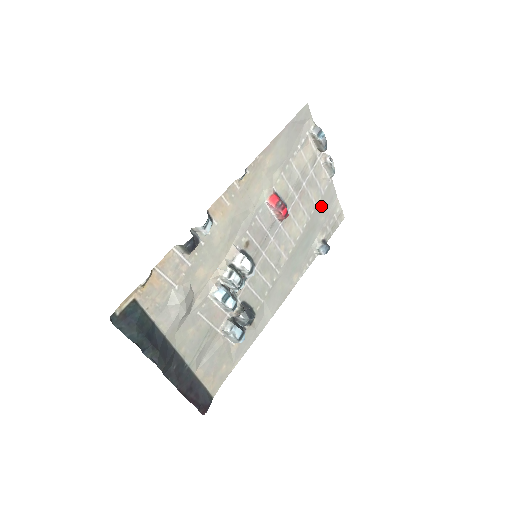
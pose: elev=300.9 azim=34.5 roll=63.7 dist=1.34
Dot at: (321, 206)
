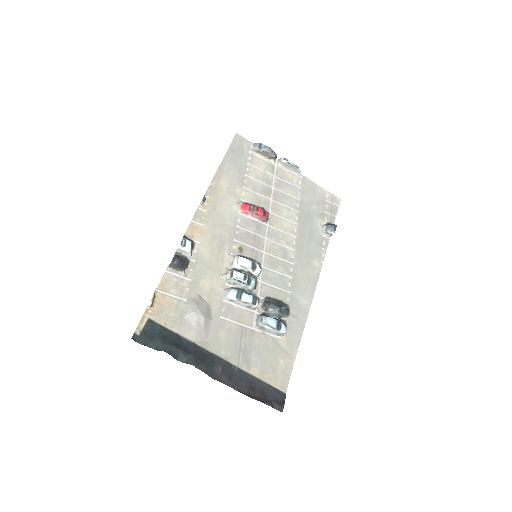
Dot at: (305, 198)
